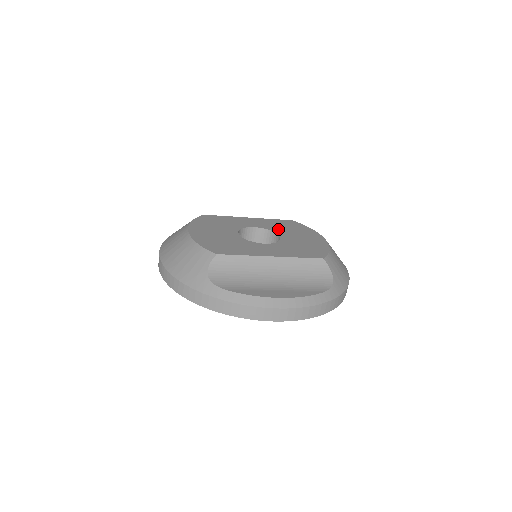
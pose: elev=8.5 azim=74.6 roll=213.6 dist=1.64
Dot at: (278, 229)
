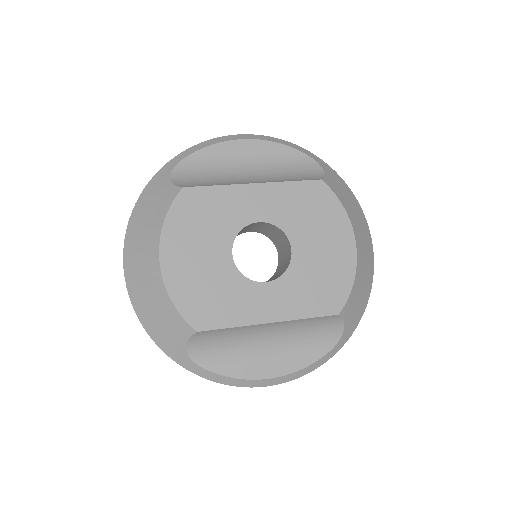
Dot at: (293, 223)
